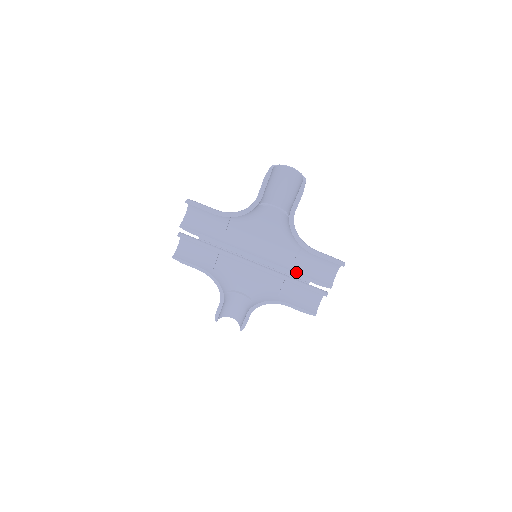
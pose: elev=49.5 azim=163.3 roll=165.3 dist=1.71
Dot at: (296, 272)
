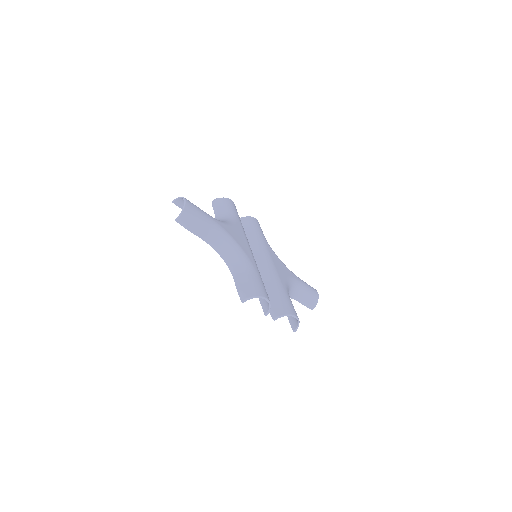
Dot at: occluded
